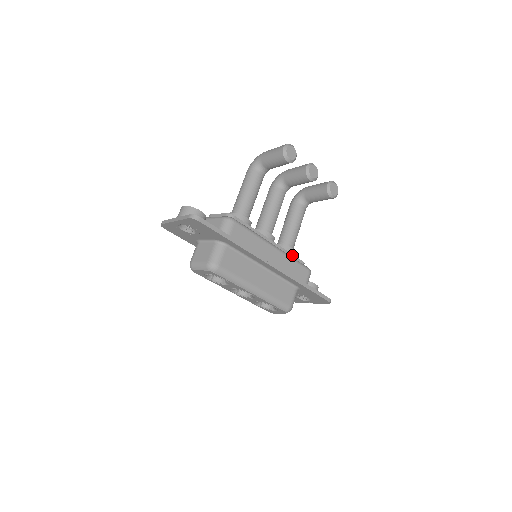
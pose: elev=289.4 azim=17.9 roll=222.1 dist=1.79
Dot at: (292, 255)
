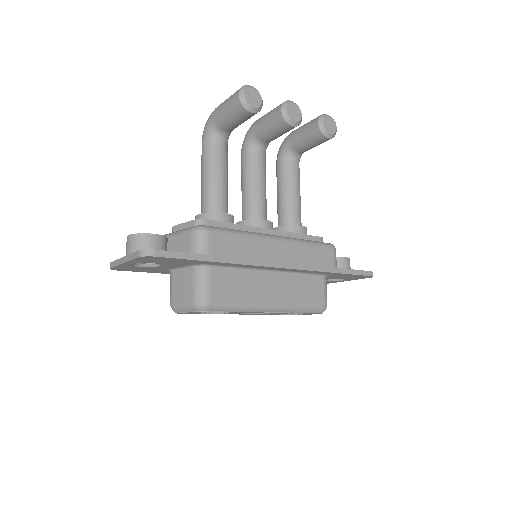
Dot at: (303, 235)
